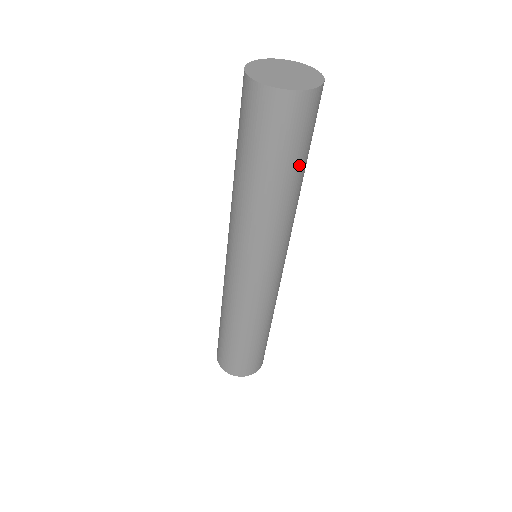
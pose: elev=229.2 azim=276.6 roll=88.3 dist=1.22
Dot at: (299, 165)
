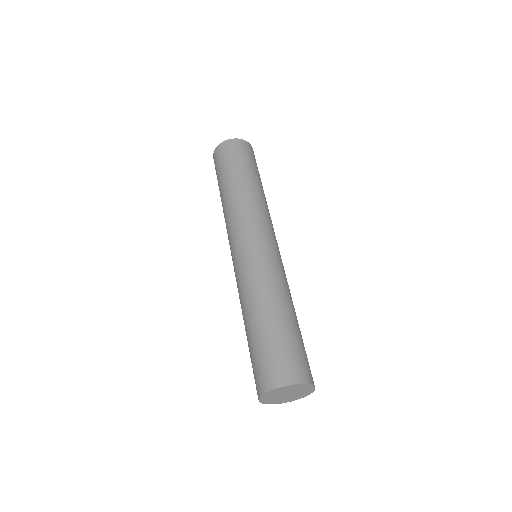
Dot at: (252, 172)
